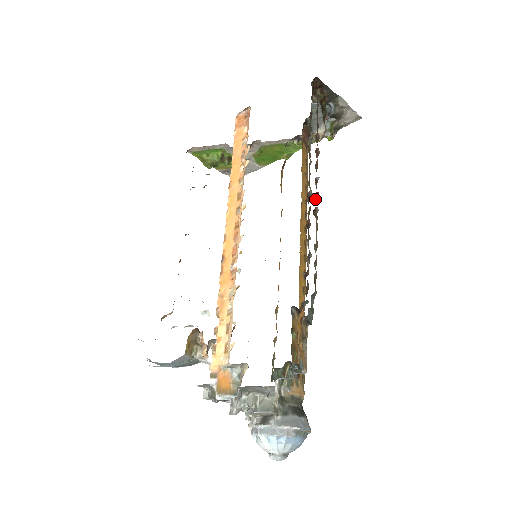
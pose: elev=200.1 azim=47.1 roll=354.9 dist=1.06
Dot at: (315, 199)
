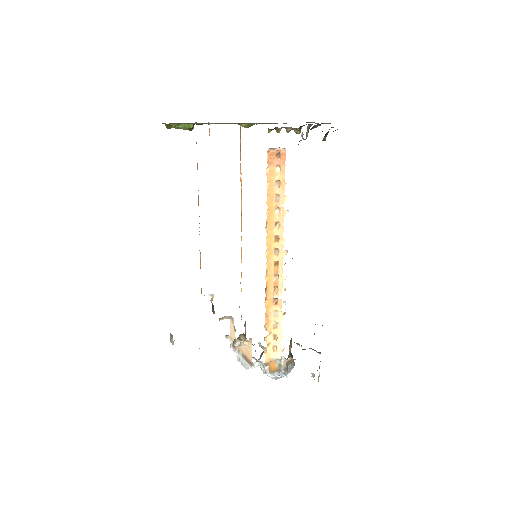
Dot at: occluded
